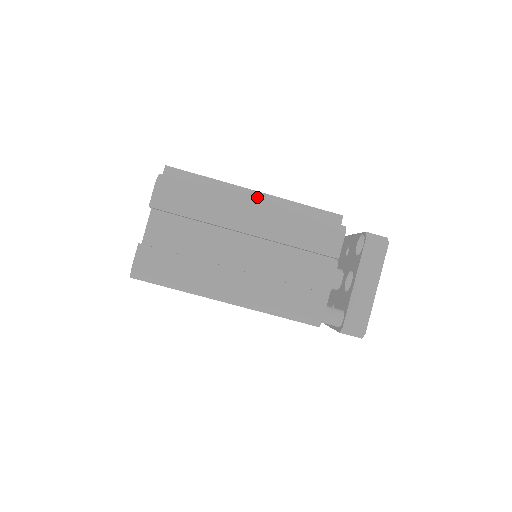
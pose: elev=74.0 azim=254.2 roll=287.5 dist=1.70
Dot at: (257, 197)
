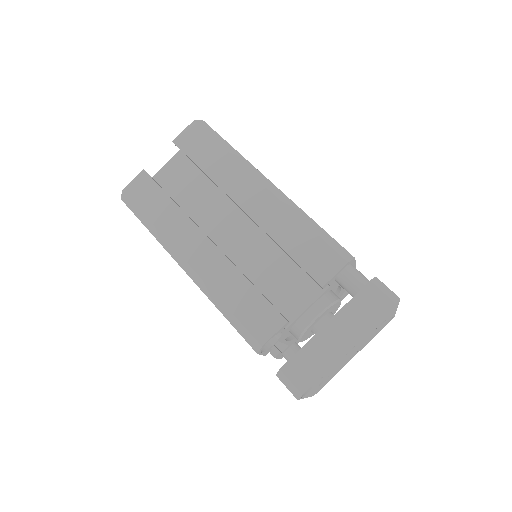
Dot at: occluded
